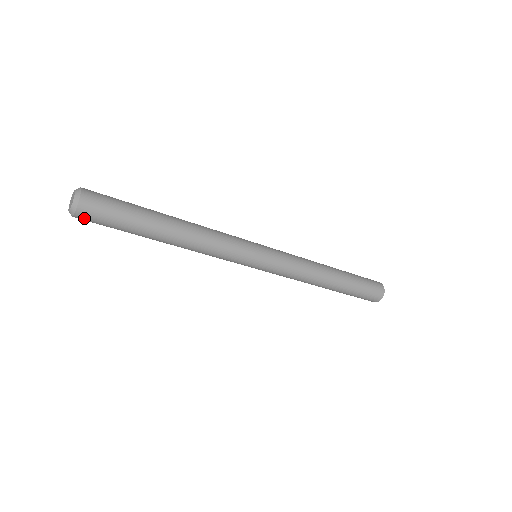
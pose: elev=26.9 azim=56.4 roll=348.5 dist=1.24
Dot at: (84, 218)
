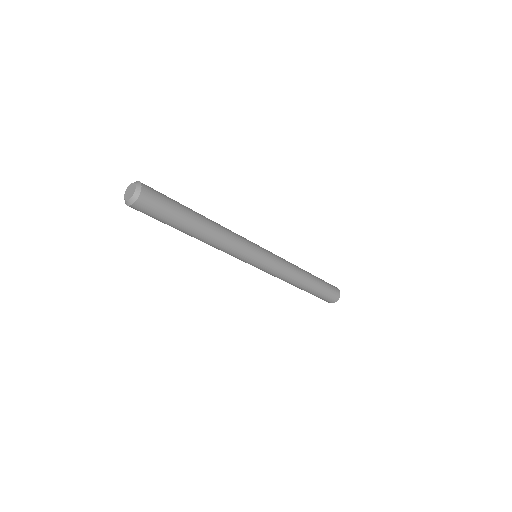
Dot at: (138, 209)
